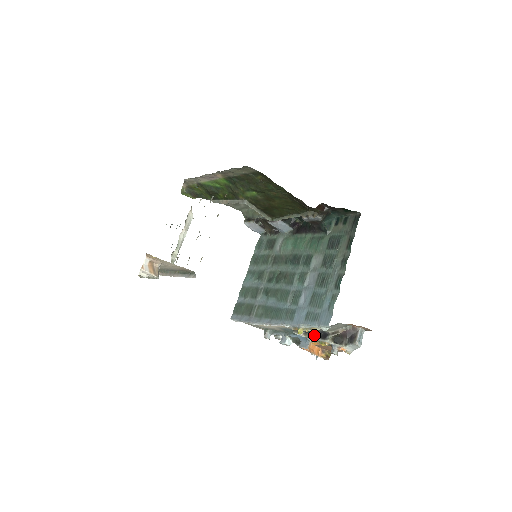
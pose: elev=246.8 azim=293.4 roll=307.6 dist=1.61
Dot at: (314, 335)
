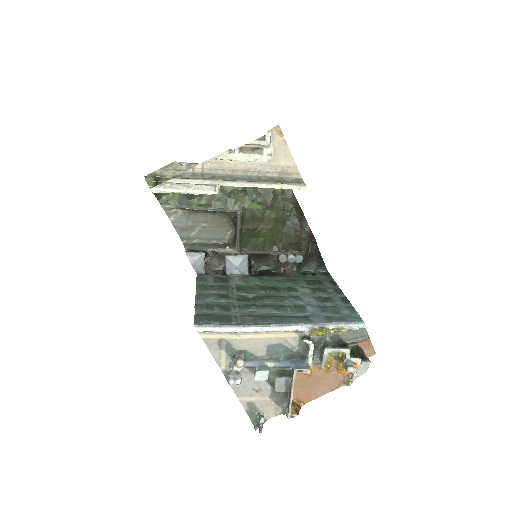
Dot at: (330, 344)
